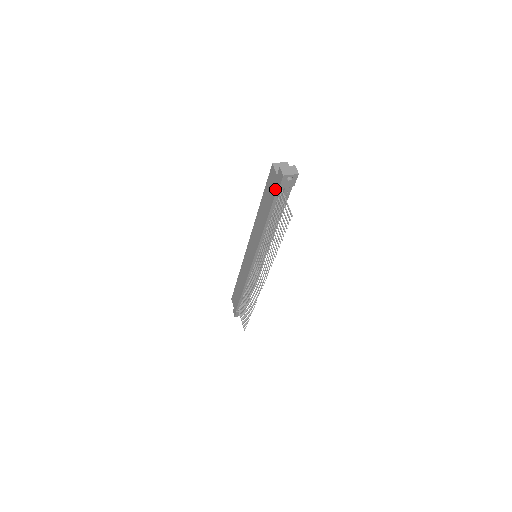
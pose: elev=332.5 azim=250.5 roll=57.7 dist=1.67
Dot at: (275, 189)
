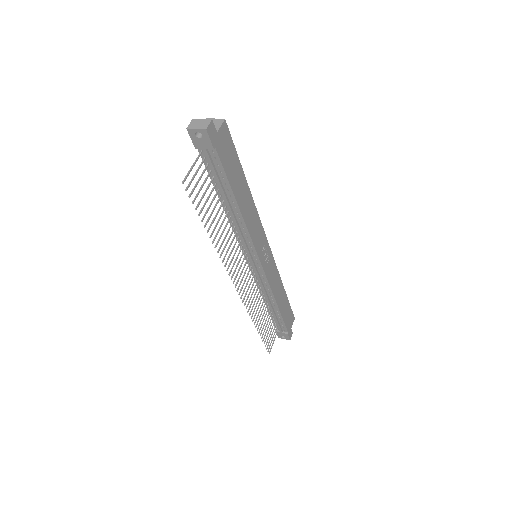
Dot at: occluded
